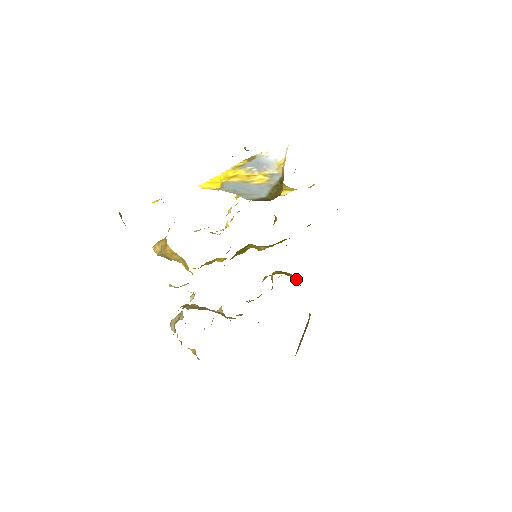
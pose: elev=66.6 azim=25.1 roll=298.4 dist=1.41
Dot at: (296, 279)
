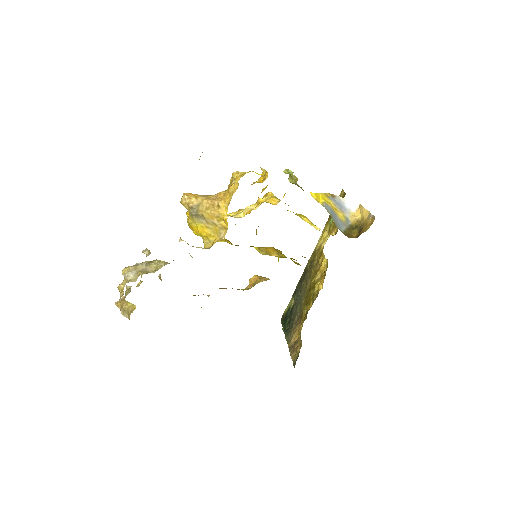
Dot at: occluded
